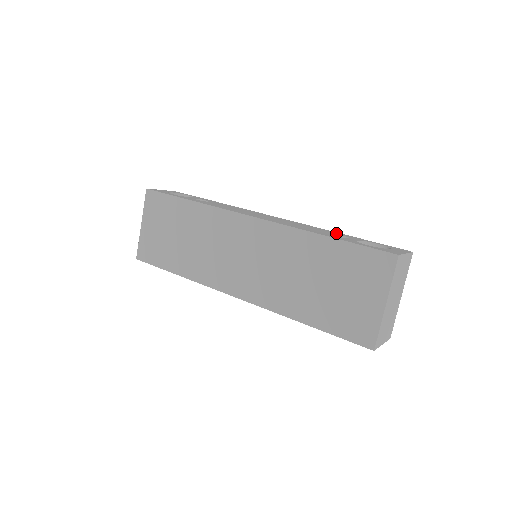
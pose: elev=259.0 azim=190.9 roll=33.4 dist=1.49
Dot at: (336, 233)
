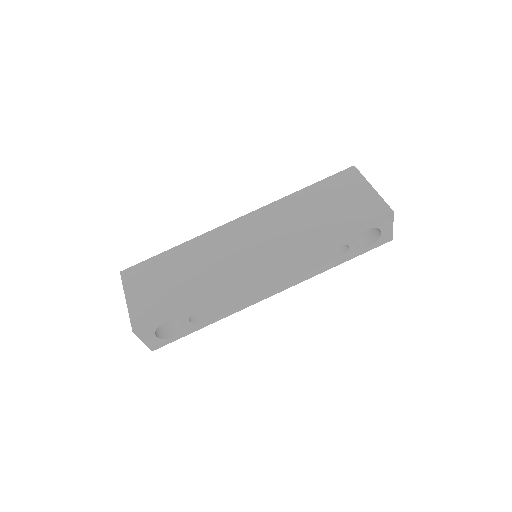
Dot at: occluded
